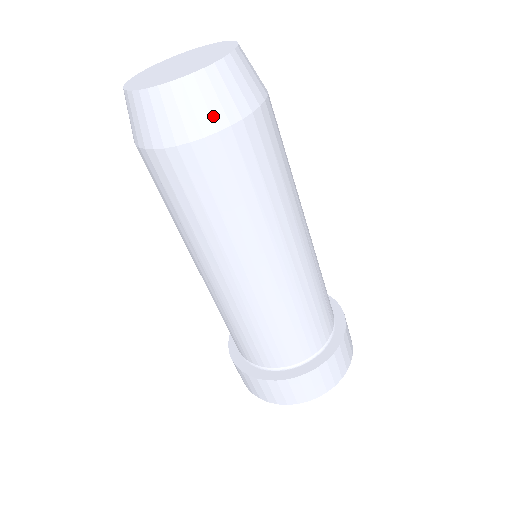
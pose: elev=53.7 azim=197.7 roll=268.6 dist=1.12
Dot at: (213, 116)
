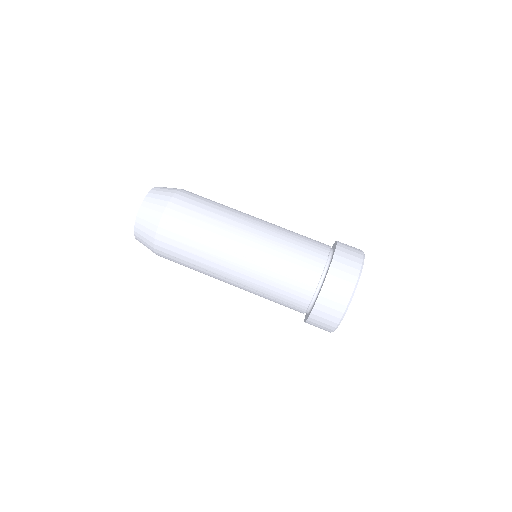
Dot at: (172, 190)
